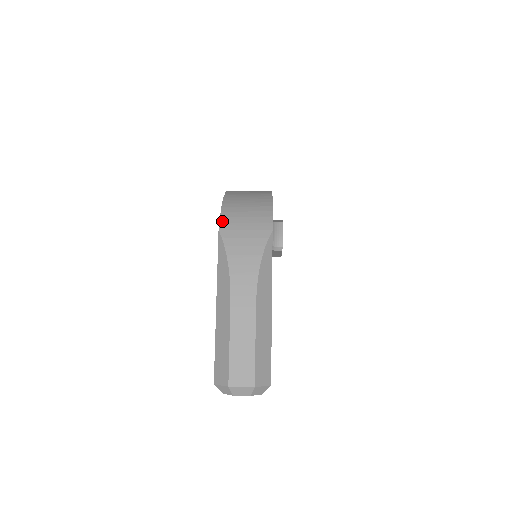
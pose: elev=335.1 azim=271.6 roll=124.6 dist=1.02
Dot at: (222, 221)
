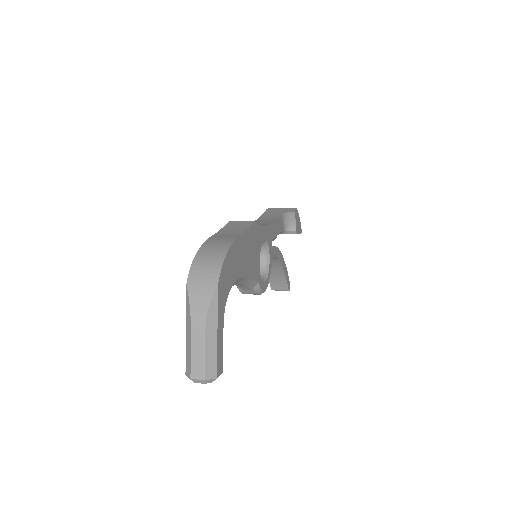
Dot at: (189, 277)
